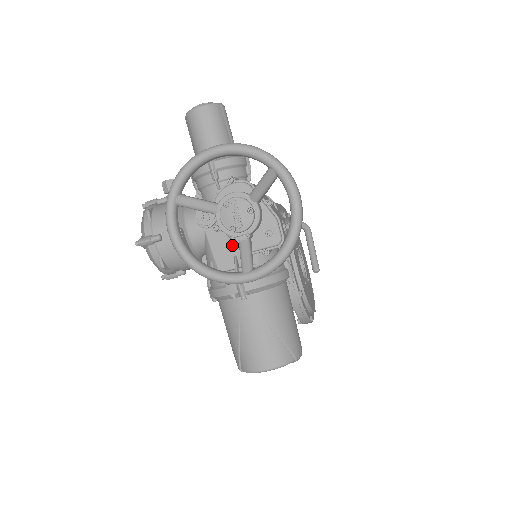
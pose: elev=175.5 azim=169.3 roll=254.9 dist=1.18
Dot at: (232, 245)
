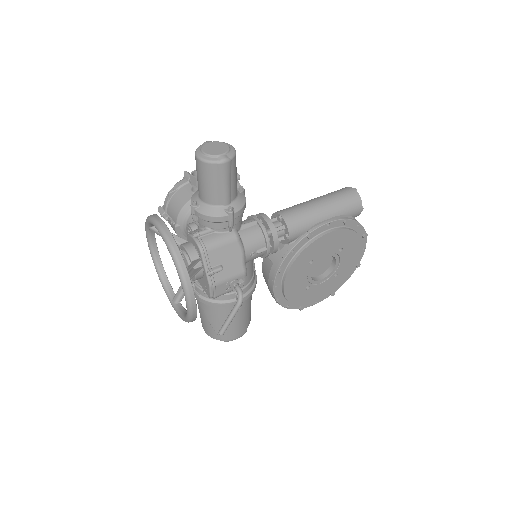
Dot at: occluded
